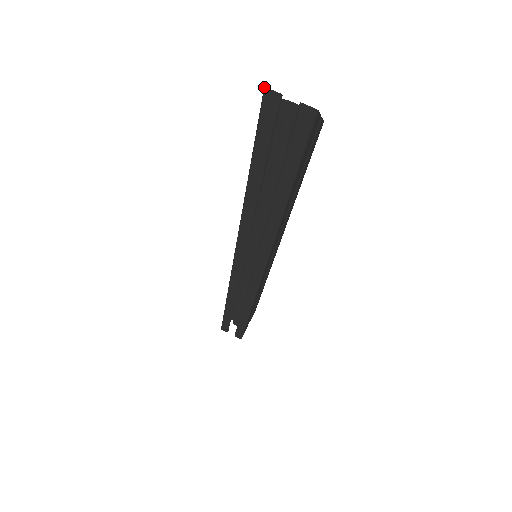
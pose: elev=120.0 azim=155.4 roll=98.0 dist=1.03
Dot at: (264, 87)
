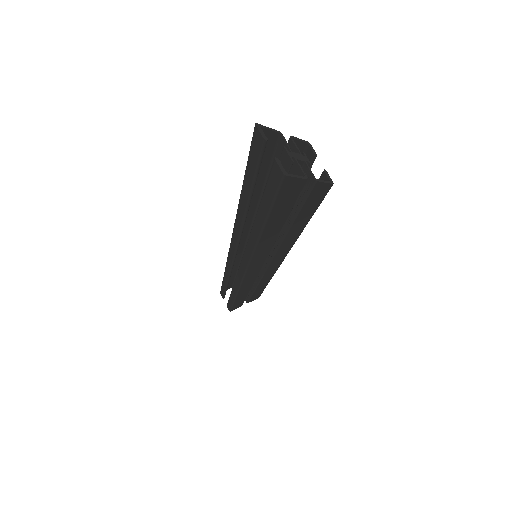
Dot at: (255, 123)
